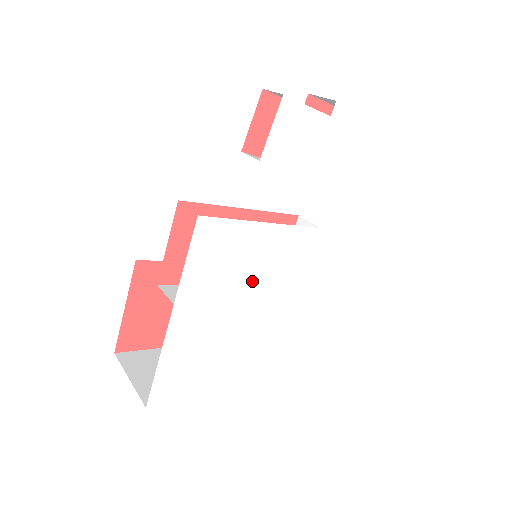
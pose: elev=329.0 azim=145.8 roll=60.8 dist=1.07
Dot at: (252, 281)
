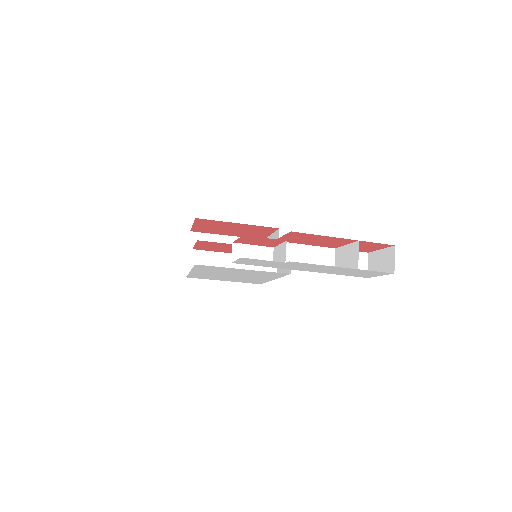
Dot at: (240, 274)
